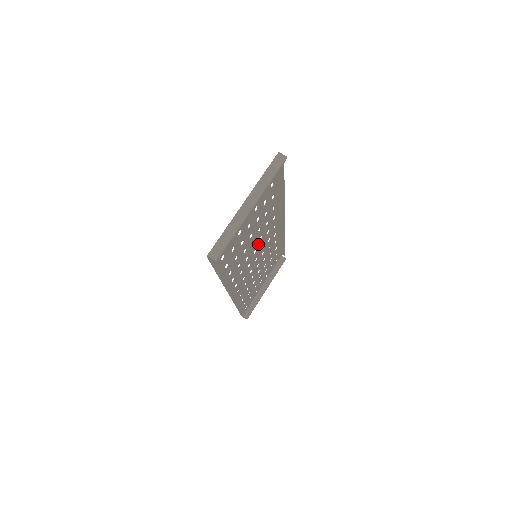
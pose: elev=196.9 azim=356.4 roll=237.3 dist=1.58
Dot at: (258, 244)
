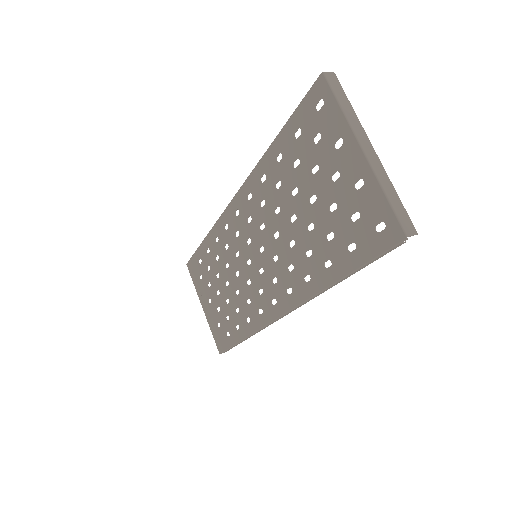
Dot at: (261, 237)
